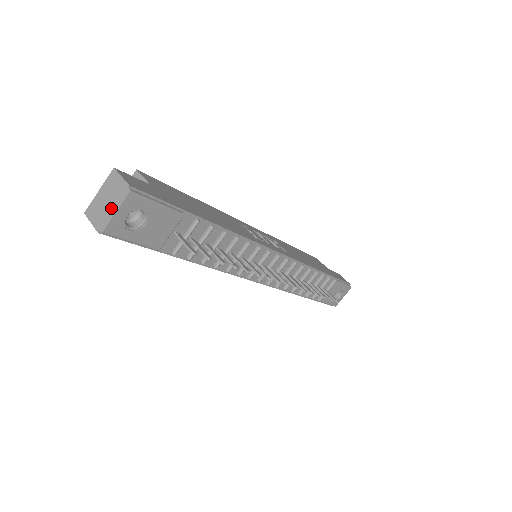
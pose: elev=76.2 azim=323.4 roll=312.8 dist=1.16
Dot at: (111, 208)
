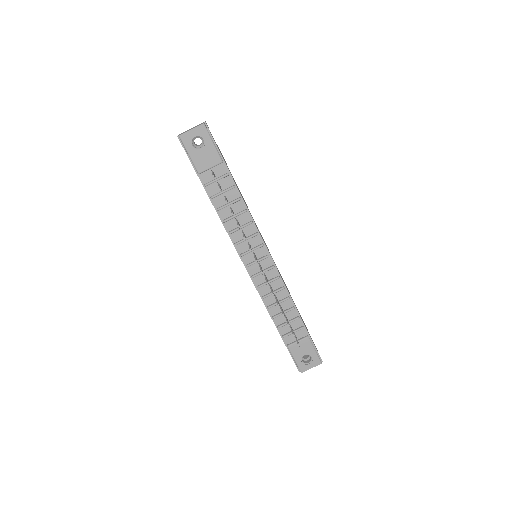
Dot at: (191, 129)
